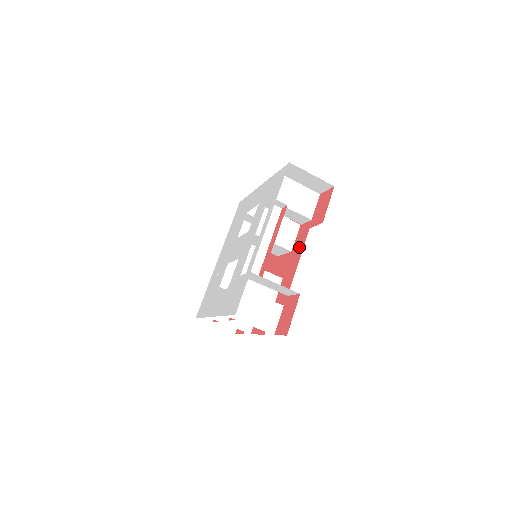
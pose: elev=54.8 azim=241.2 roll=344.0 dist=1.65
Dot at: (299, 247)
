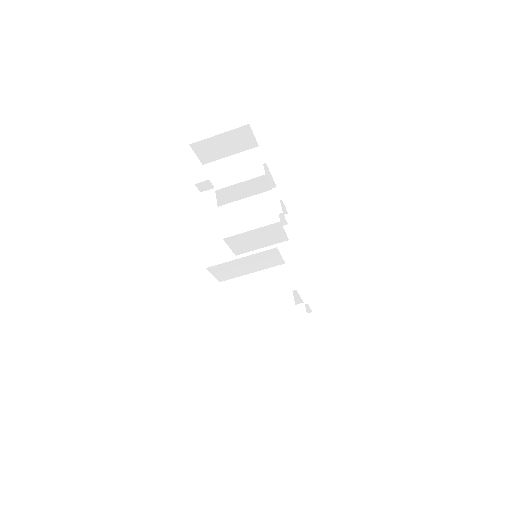
Dot at: occluded
